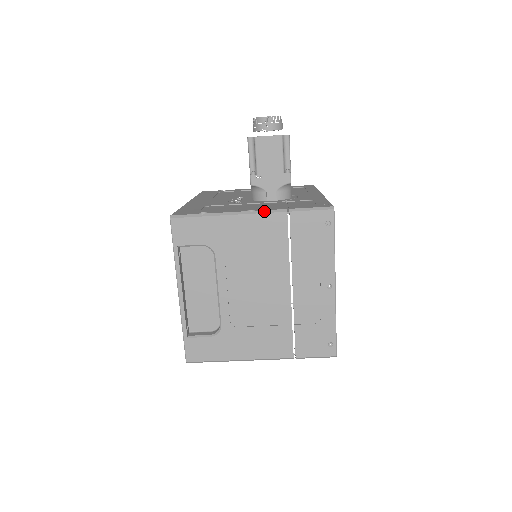
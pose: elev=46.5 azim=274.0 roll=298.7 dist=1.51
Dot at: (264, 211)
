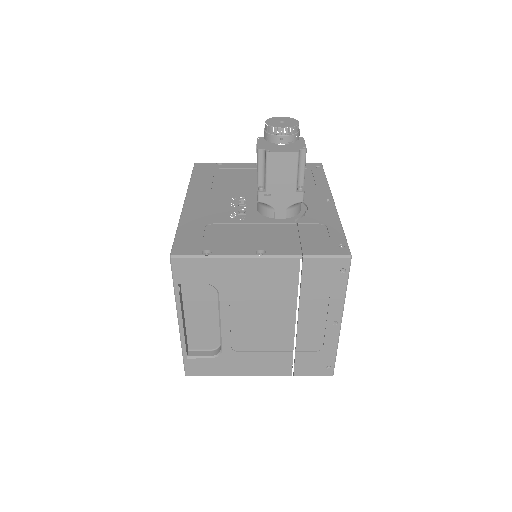
Dot at: (275, 256)
